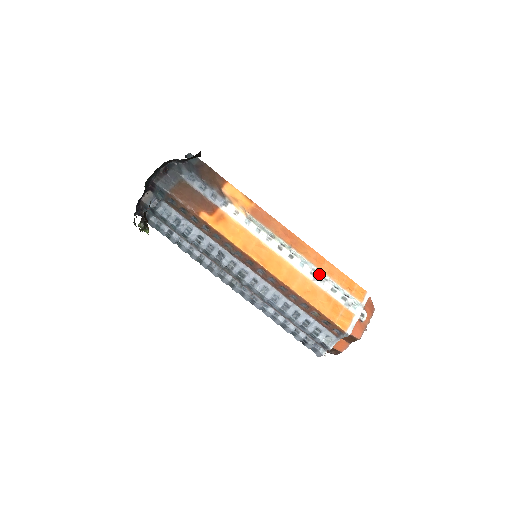
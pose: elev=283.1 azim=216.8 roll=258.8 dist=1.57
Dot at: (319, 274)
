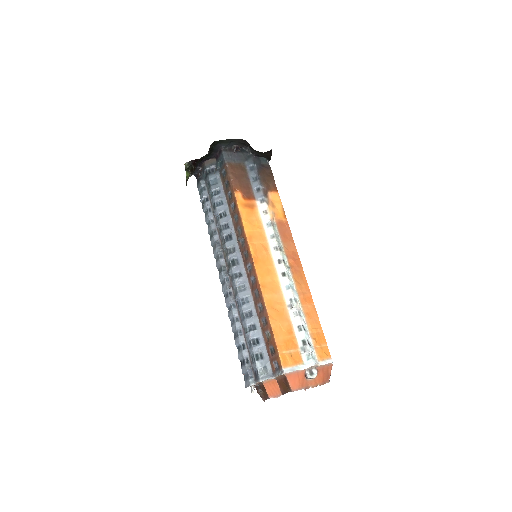
Dot at: (297, 306)
